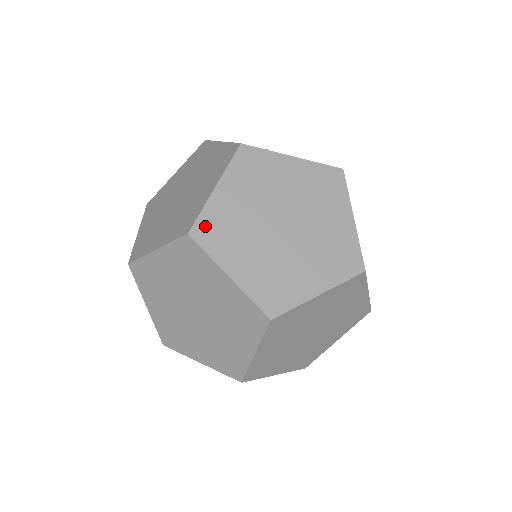
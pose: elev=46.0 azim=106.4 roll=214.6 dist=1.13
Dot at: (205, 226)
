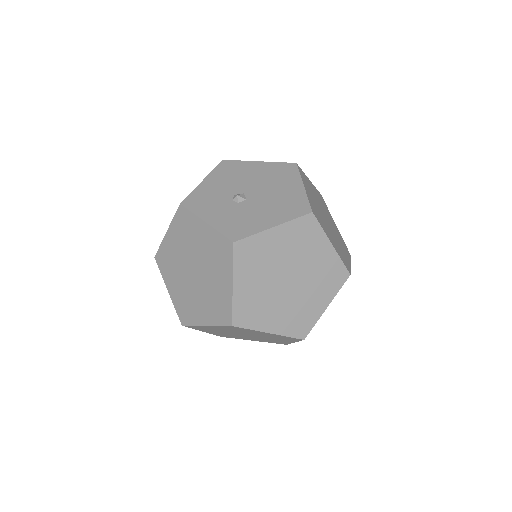
Dot at: (240, 314)
